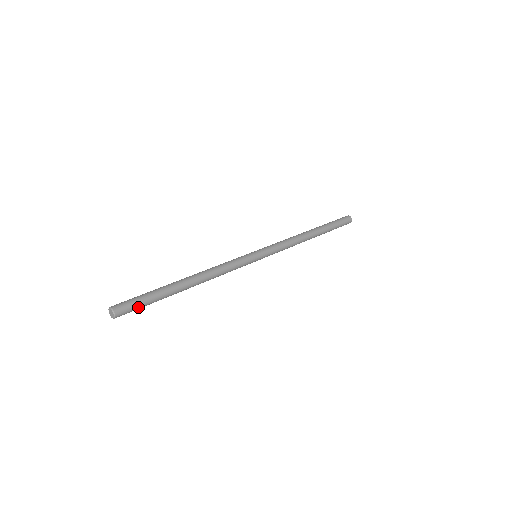
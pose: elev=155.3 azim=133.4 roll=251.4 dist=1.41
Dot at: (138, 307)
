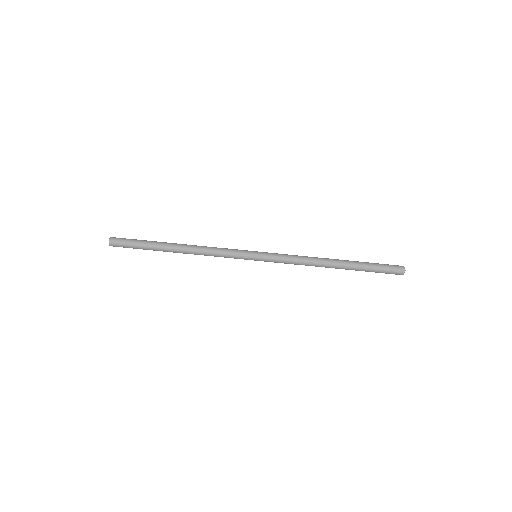
Dot at: (128, 246)
